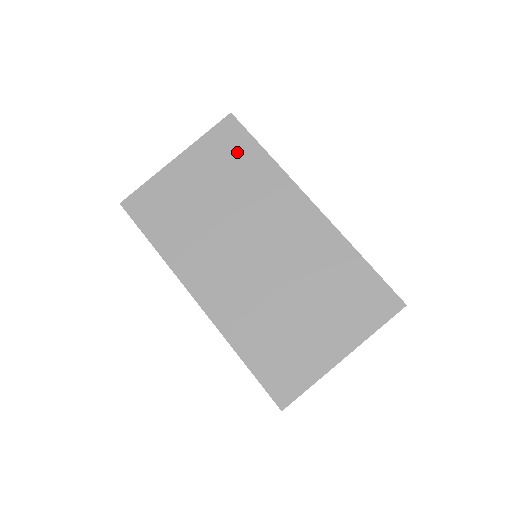
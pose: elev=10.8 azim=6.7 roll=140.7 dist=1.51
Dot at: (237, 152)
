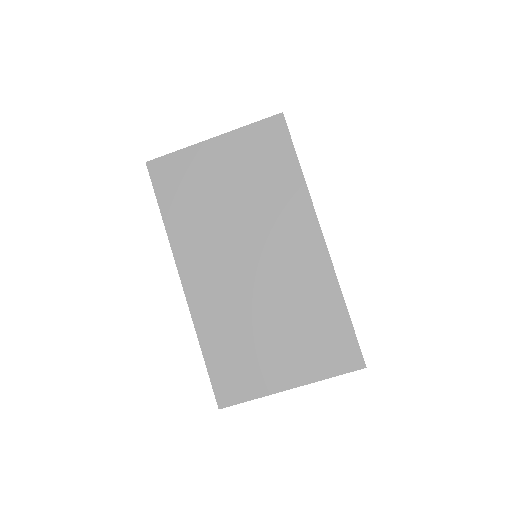
Dot at: (273, 156)
